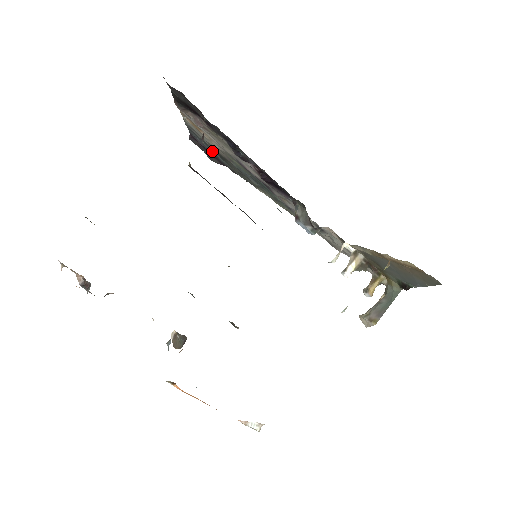
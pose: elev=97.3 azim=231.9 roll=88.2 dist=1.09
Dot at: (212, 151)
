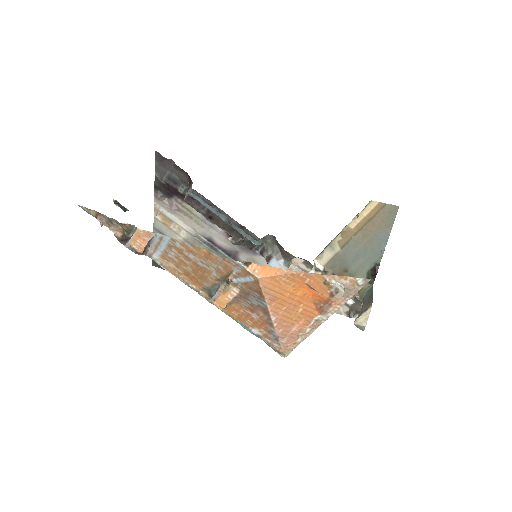
Dot at: occluded
